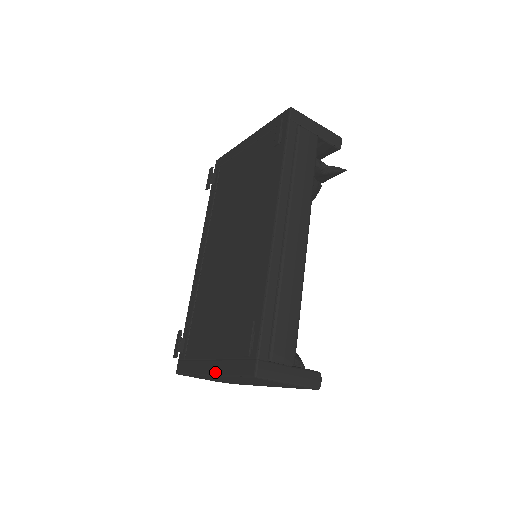
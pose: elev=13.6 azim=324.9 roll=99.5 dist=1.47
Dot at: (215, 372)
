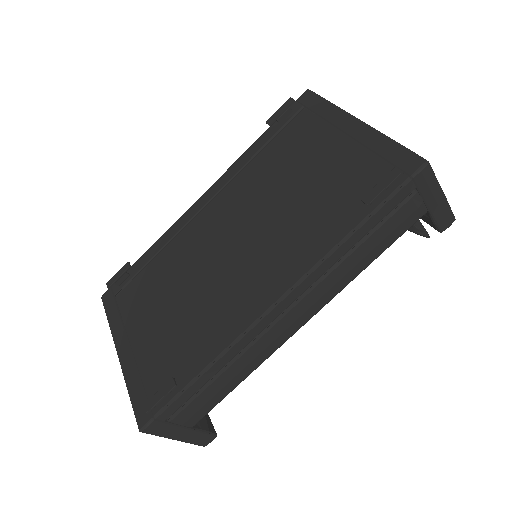
Dot at: (122, 362)
